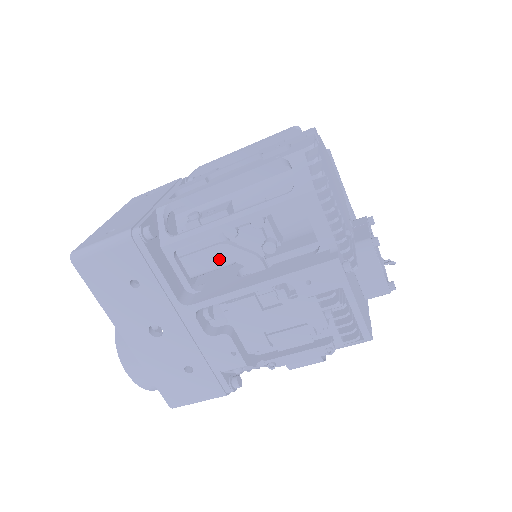
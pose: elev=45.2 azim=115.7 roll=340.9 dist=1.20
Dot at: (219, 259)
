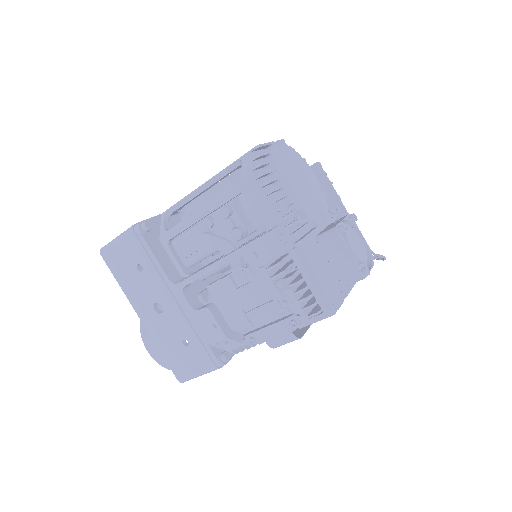
Dot at: (202, 247)
